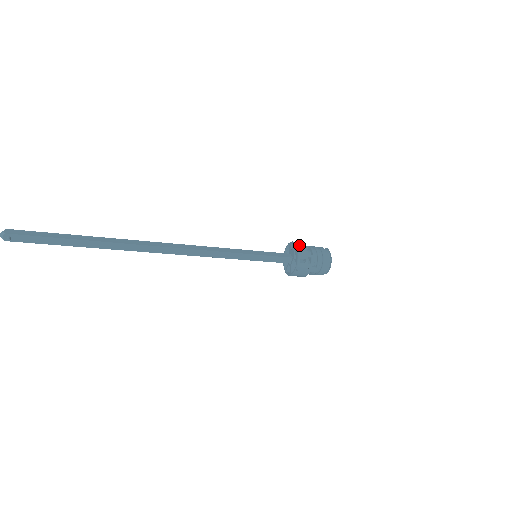
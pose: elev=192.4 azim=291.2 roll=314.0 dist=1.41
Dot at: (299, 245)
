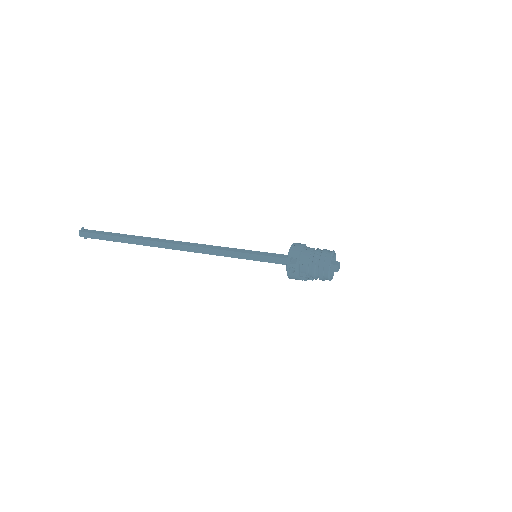
Dot at: (293, 266)
